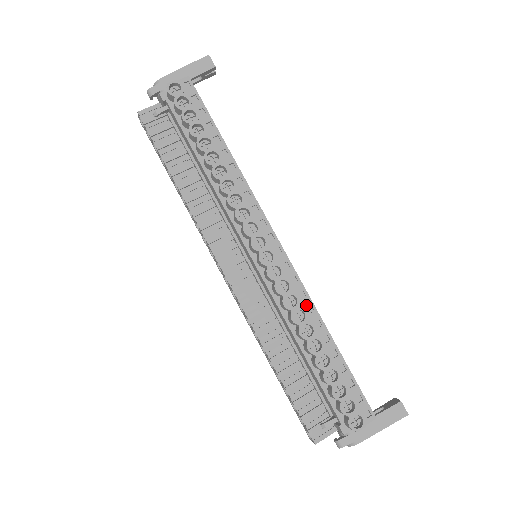
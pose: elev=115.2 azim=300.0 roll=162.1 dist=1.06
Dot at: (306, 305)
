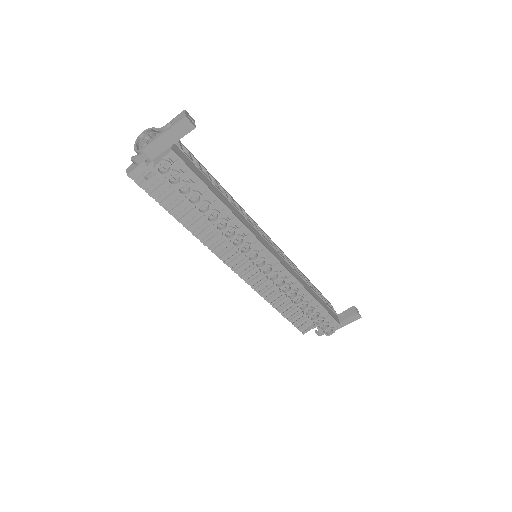
Dot at: (297, 287)
